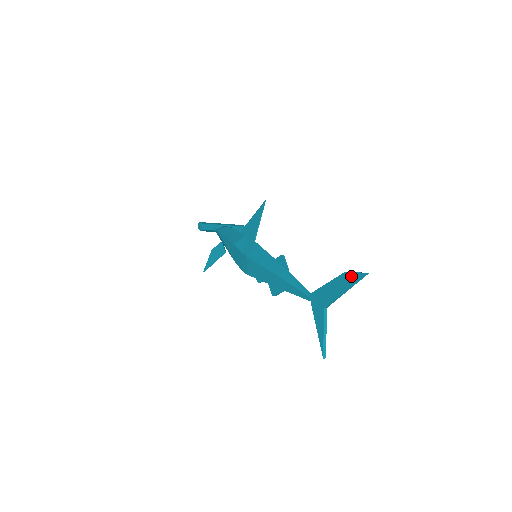
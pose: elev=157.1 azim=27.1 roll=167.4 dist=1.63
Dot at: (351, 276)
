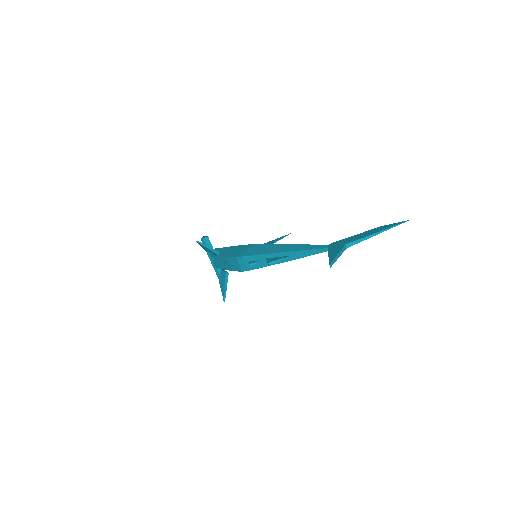
Dot at: (388, 225)
